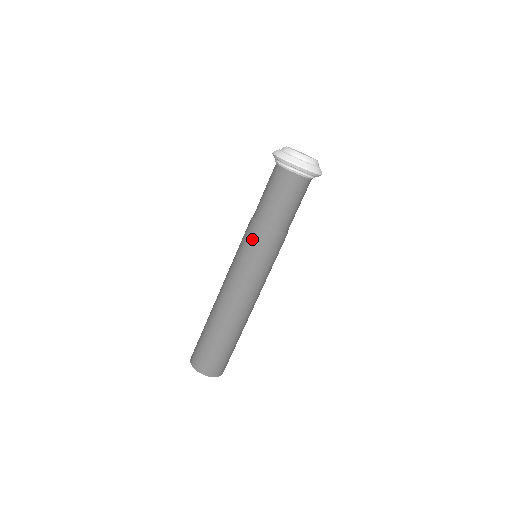
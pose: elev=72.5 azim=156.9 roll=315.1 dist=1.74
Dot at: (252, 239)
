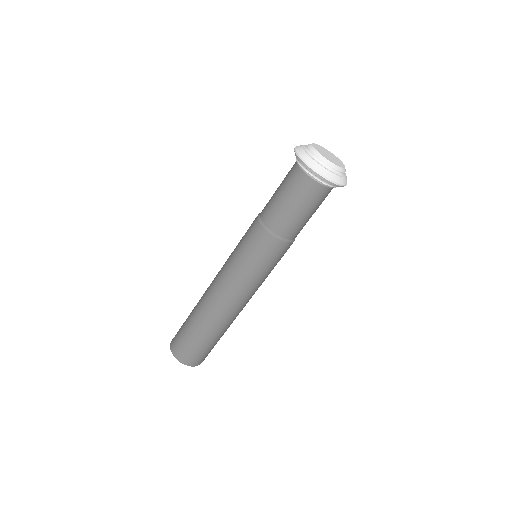
Dot at: (248, 233)
